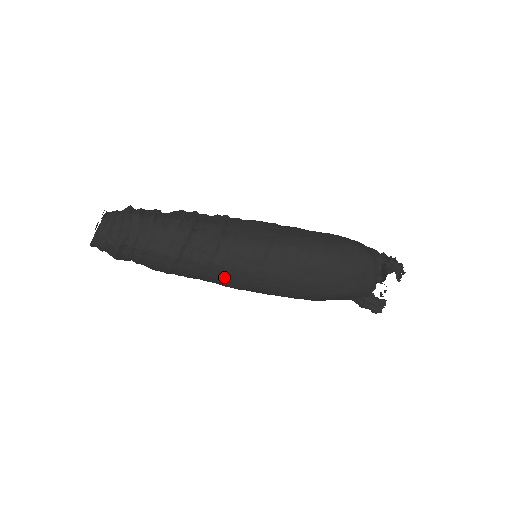
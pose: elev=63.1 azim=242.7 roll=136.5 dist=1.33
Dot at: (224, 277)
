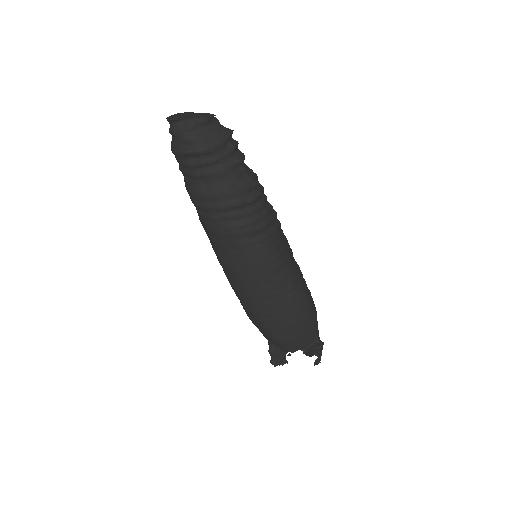
Dot at: (230, 253)
